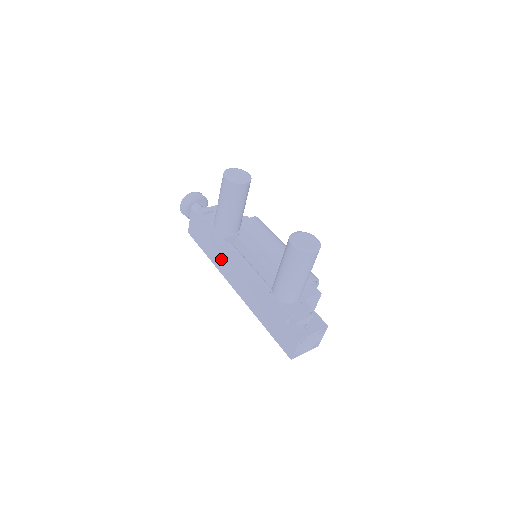
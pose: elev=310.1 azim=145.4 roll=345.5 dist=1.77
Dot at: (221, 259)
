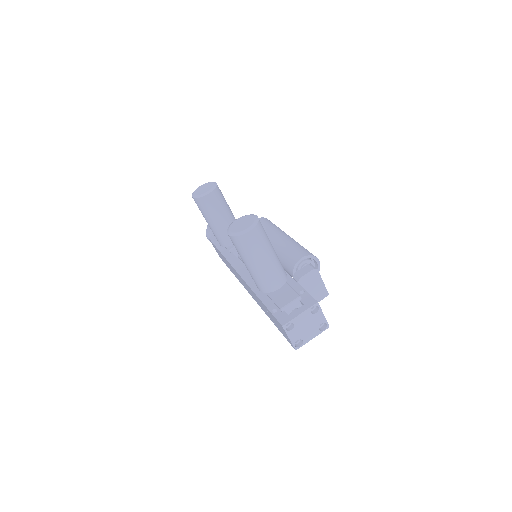
Dot at: occluded
